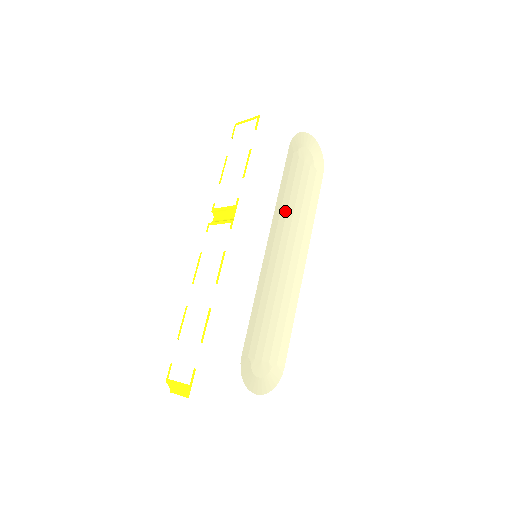
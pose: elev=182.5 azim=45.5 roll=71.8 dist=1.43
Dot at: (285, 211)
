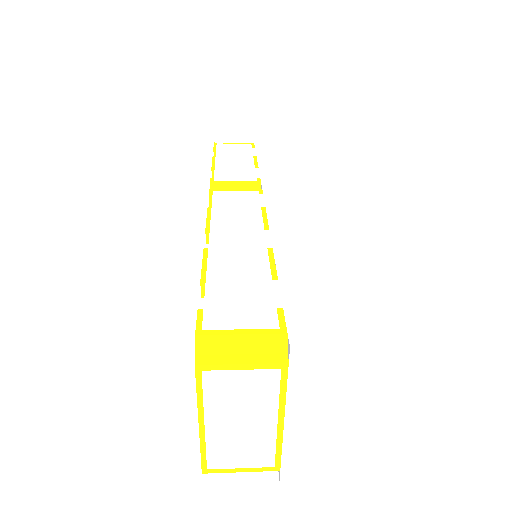
Dot at: occluded
